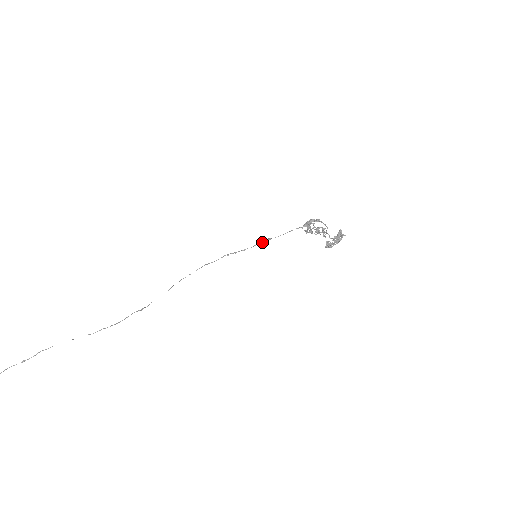
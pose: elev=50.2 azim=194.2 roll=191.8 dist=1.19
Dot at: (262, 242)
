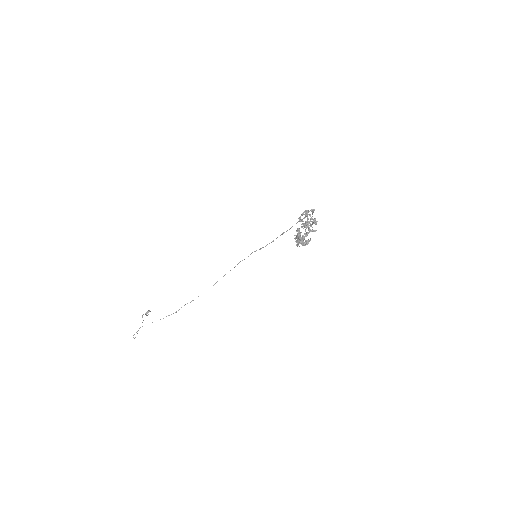
Dot at: (277, 237)
